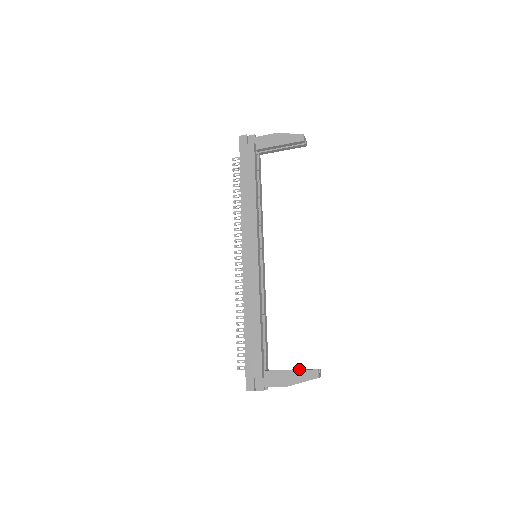
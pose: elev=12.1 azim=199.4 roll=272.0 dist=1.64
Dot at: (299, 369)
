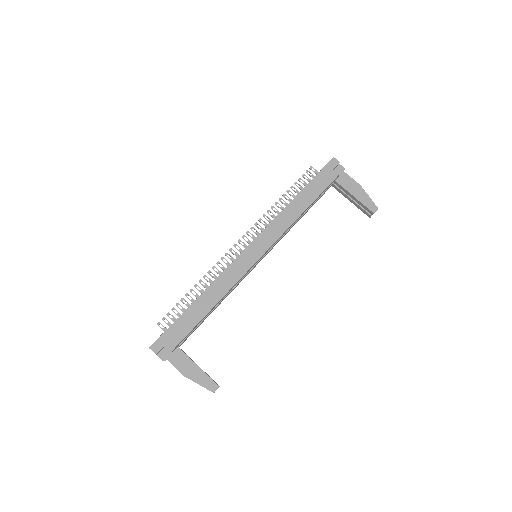
Dot at: occluded
